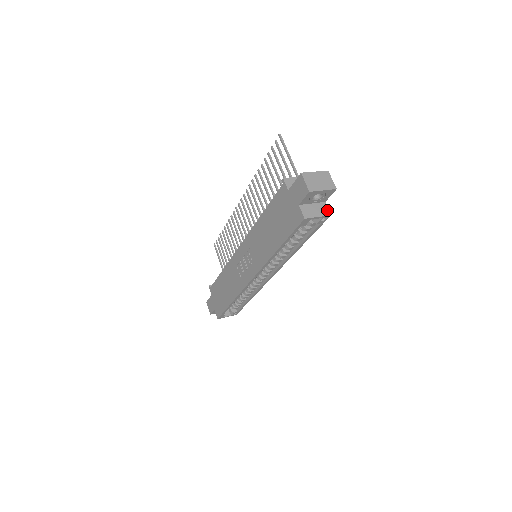
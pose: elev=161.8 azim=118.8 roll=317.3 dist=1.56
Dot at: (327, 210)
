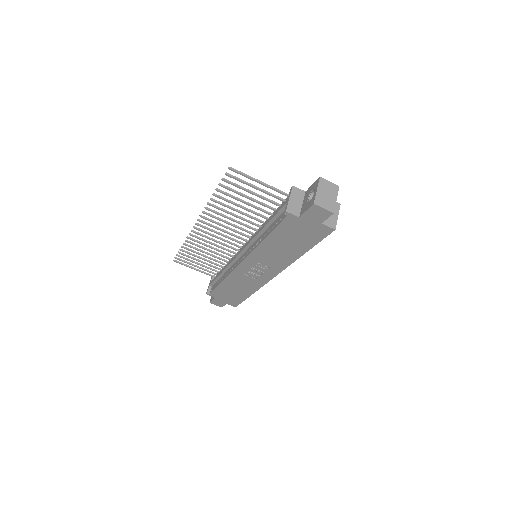
Dot at: occluded
